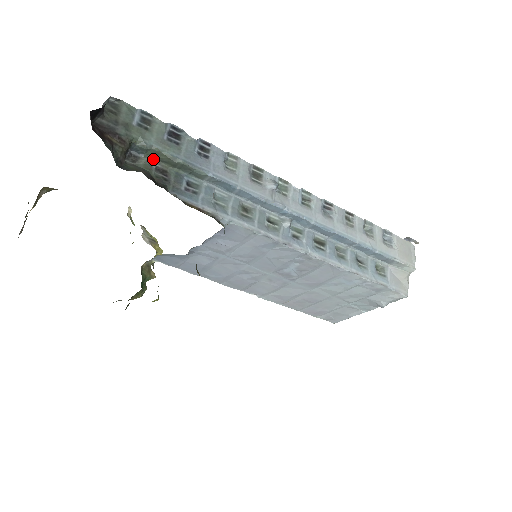
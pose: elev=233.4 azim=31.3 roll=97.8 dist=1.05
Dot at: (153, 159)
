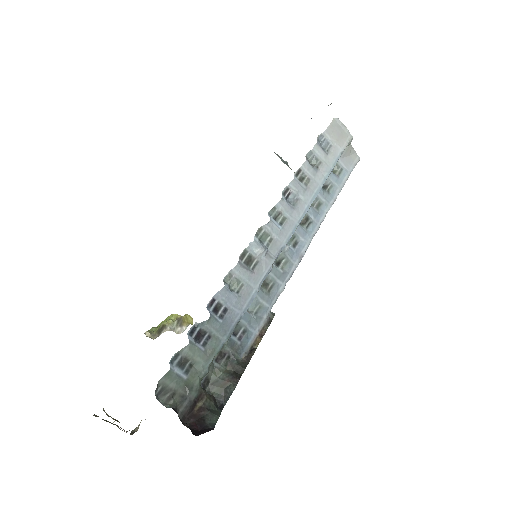
Dot at: (211, 363)
